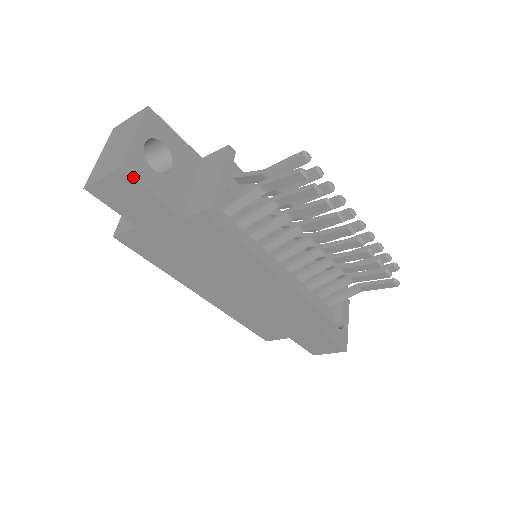
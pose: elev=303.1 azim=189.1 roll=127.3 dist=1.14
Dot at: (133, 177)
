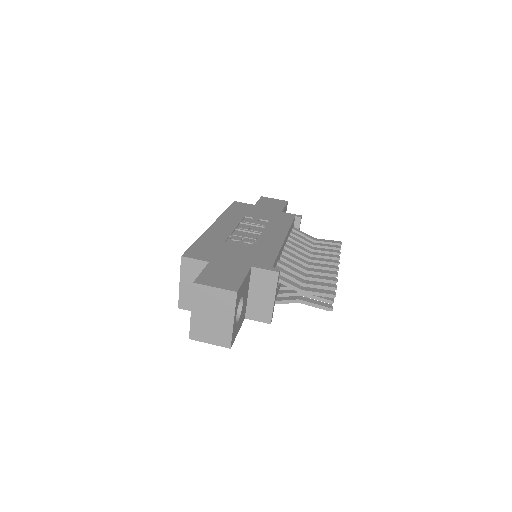
Dot at: (233, 342)
